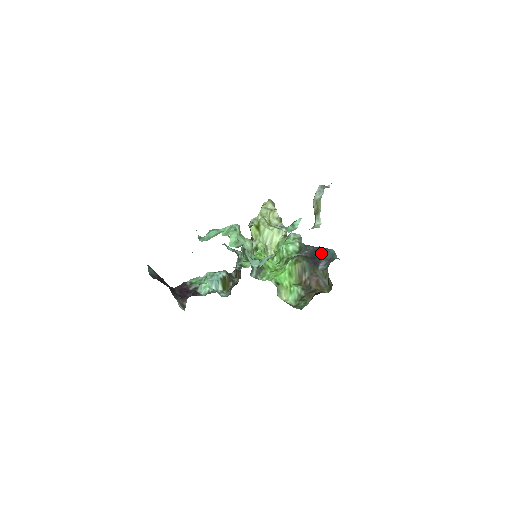
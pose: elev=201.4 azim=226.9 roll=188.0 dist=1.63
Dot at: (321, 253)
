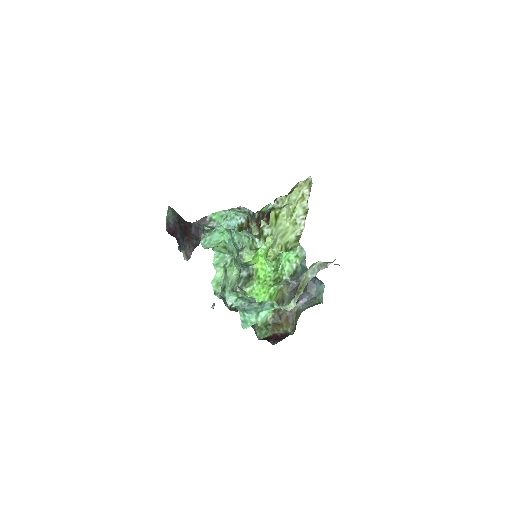
Dot at: (310, 287)
